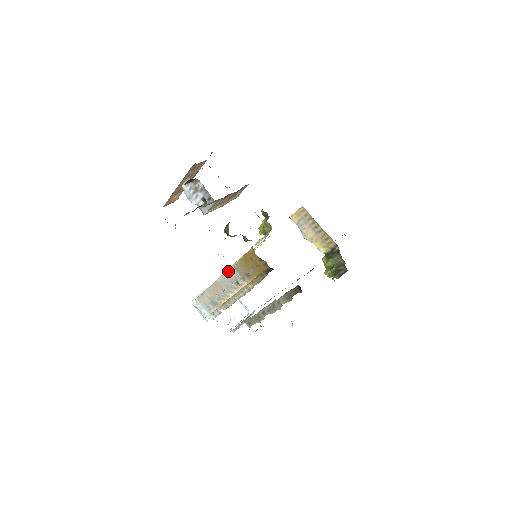
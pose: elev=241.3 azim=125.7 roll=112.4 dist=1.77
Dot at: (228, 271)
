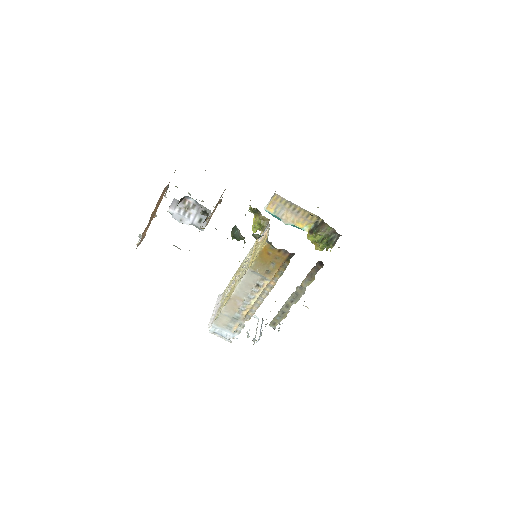
Dot at: (244, 278)
